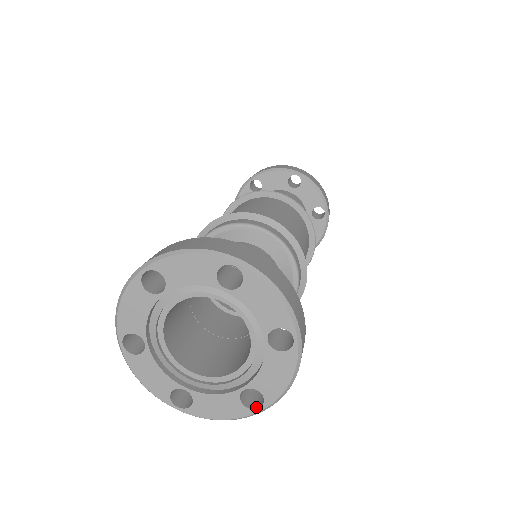
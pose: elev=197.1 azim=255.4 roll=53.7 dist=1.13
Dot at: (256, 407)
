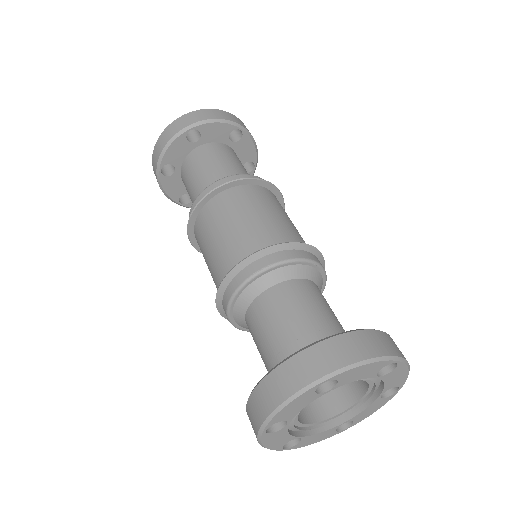
Dot at: (342, 428)
